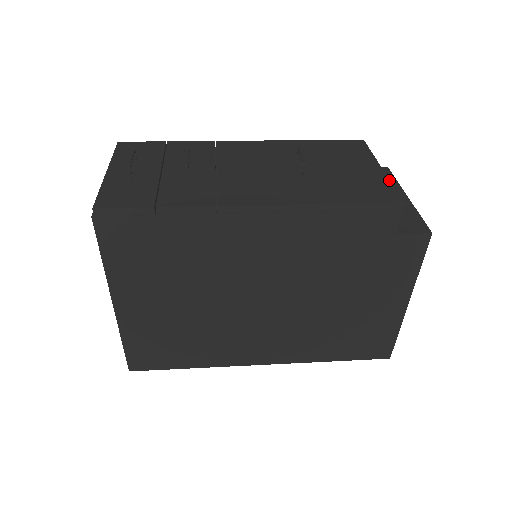
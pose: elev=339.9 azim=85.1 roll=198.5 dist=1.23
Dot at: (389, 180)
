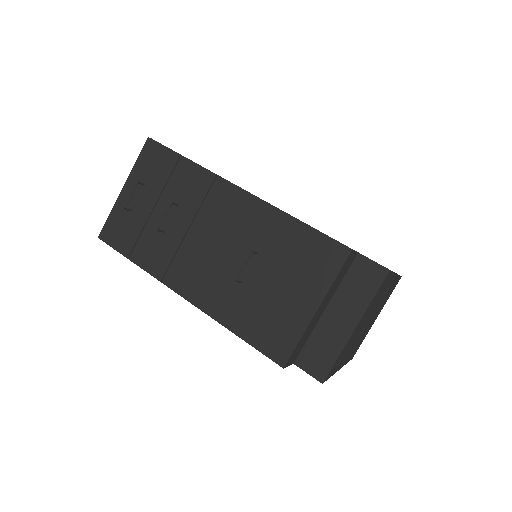
Dot at: (303, 333)
